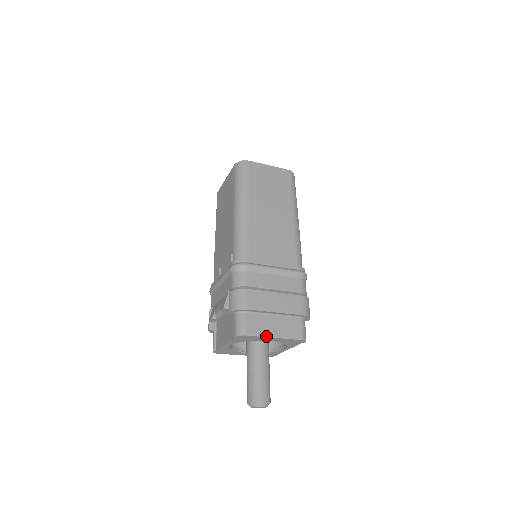
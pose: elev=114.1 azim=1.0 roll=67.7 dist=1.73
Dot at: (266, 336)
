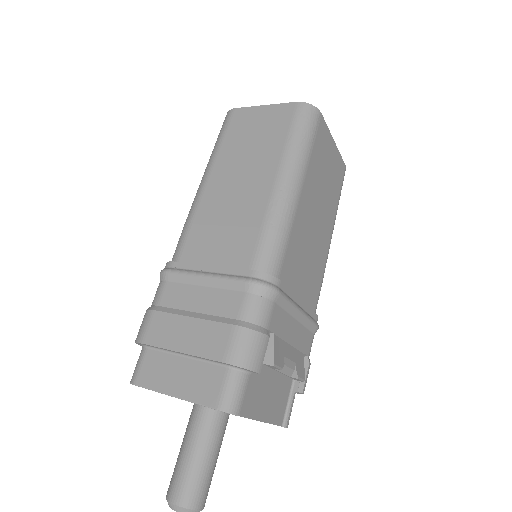
Dot at: (160, 391)
